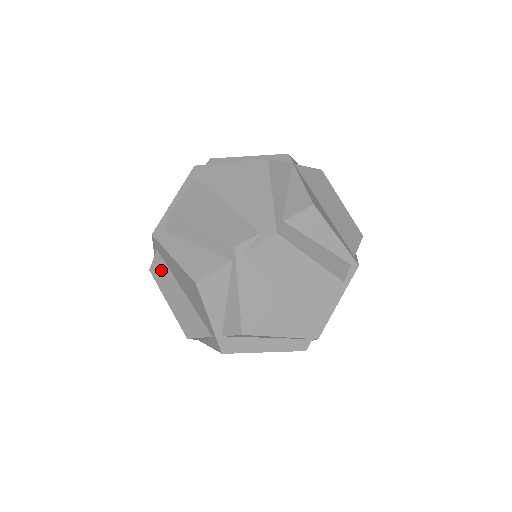
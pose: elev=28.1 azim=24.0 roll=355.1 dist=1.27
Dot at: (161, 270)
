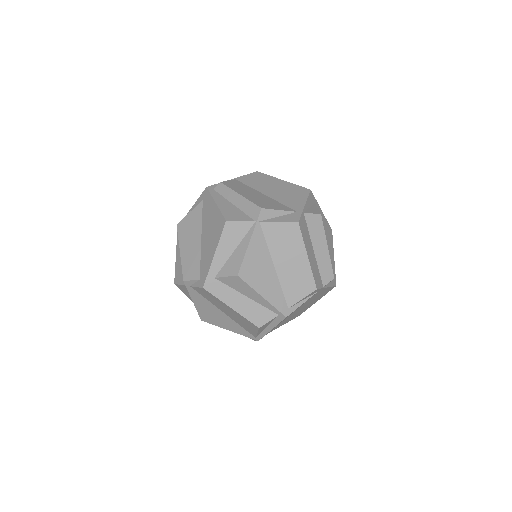
Dot at: occluded
